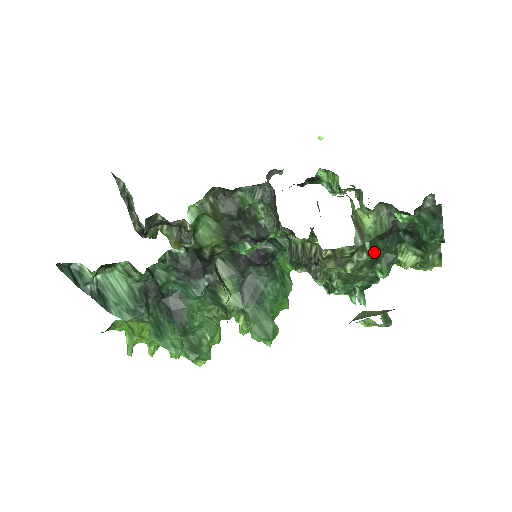
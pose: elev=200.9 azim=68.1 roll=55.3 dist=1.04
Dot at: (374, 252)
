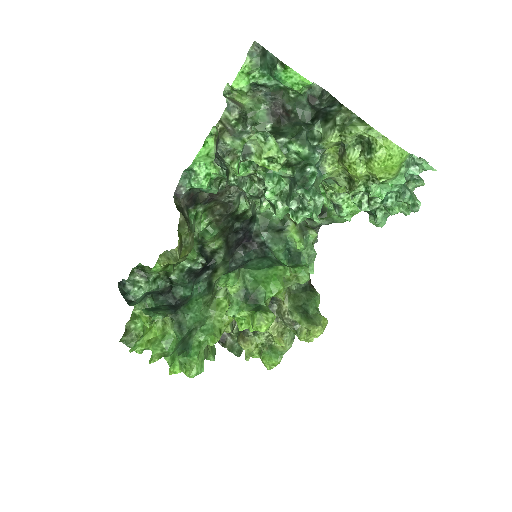
Dot at: (277, 132)
